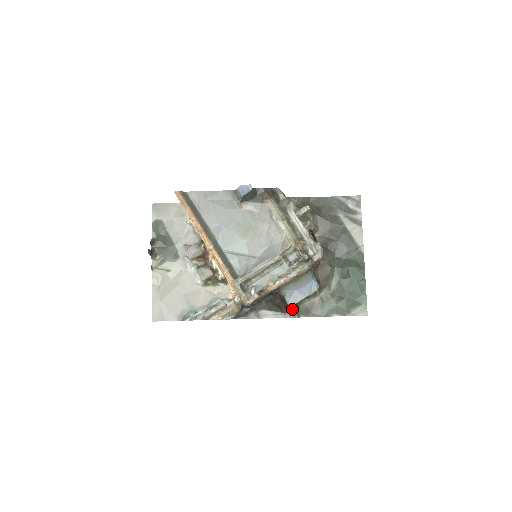
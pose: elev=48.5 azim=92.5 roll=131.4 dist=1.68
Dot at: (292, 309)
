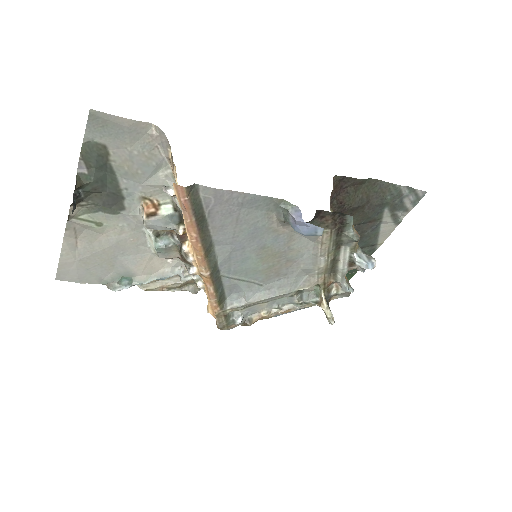
Dot at: occluded
